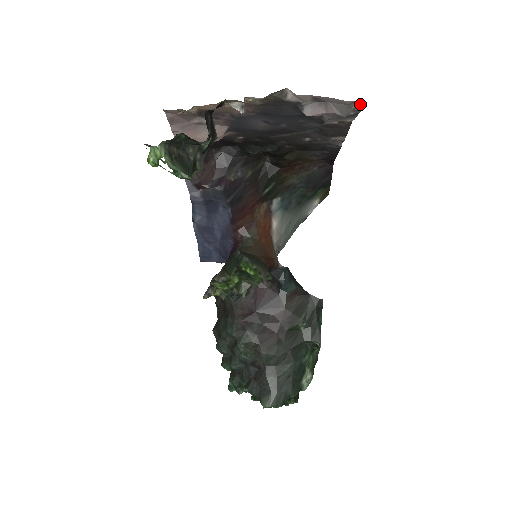
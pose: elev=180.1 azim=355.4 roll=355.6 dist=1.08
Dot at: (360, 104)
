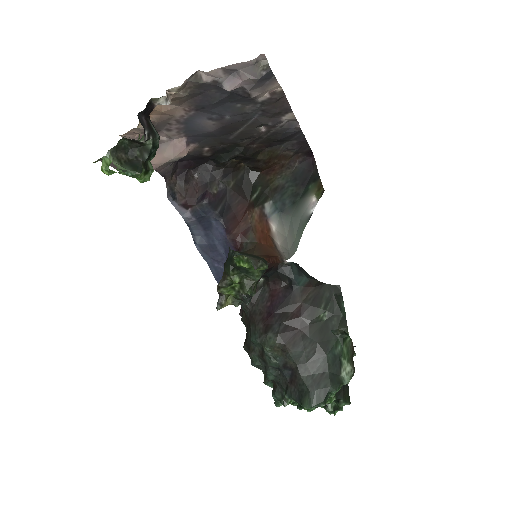
Dot at: (266, 61)
